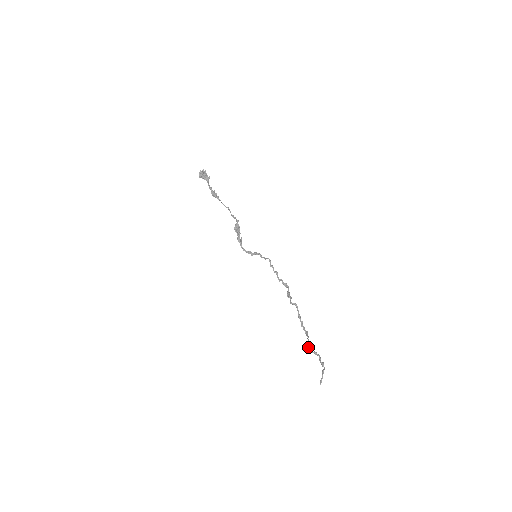
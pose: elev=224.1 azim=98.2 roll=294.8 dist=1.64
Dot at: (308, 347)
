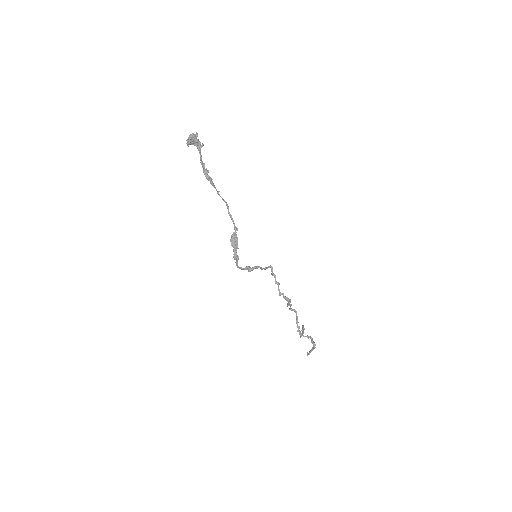
Dot at: (302, 330)
